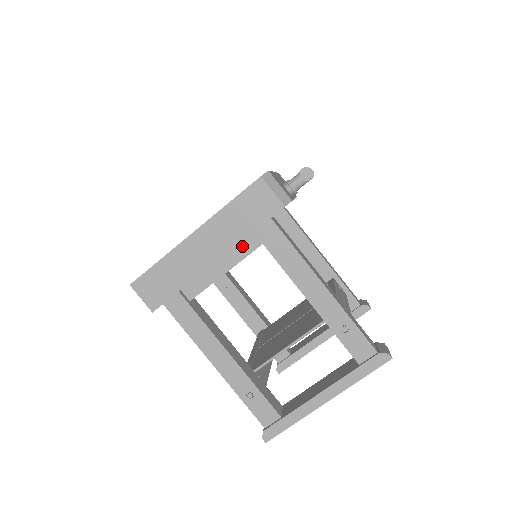
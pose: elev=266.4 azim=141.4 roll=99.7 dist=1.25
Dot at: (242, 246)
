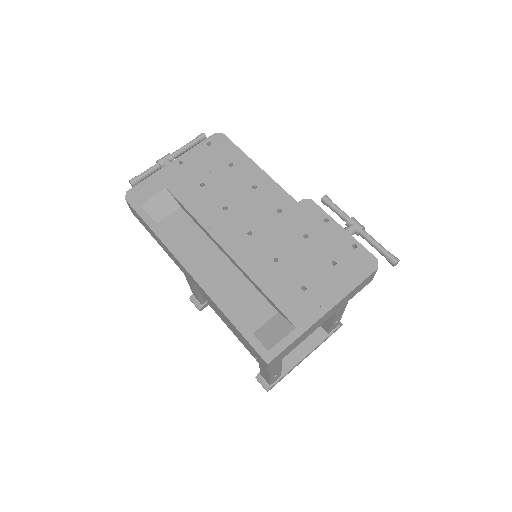
Dot at: occluded
